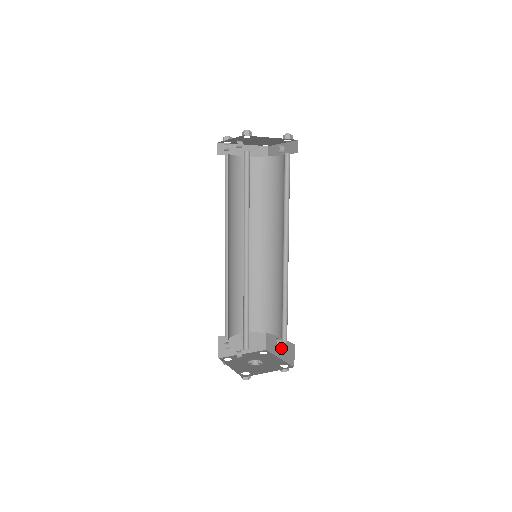
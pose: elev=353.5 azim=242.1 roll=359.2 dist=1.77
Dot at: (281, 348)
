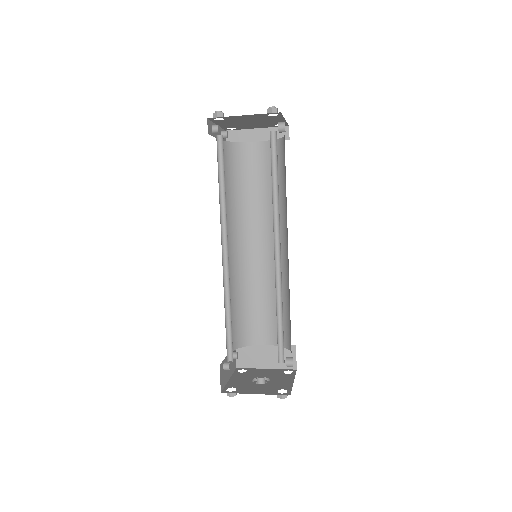
Dot at: occluded
